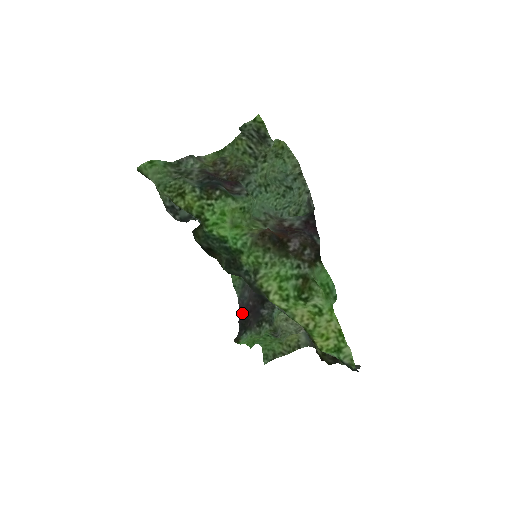
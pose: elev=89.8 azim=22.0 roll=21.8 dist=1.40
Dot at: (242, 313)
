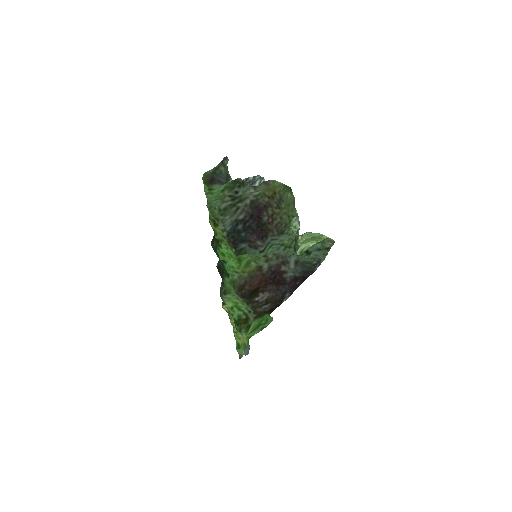
Dot at: occluded
